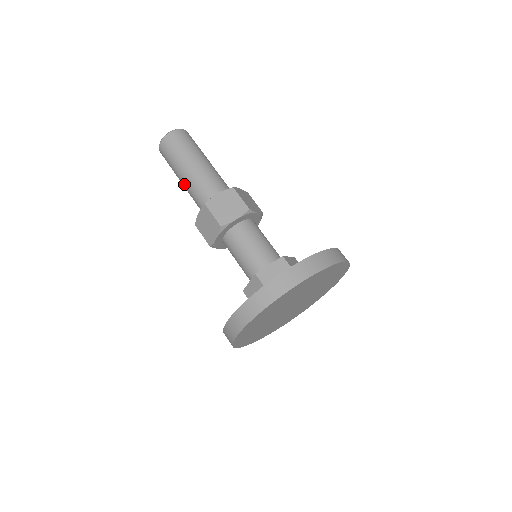
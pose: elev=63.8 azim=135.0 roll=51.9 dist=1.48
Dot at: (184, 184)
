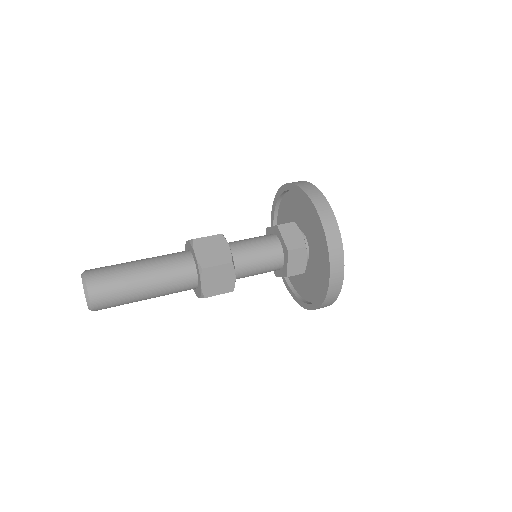
Dot at: (154, 293)
